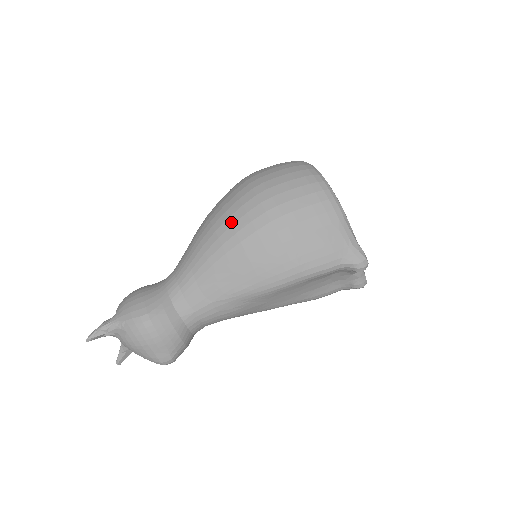
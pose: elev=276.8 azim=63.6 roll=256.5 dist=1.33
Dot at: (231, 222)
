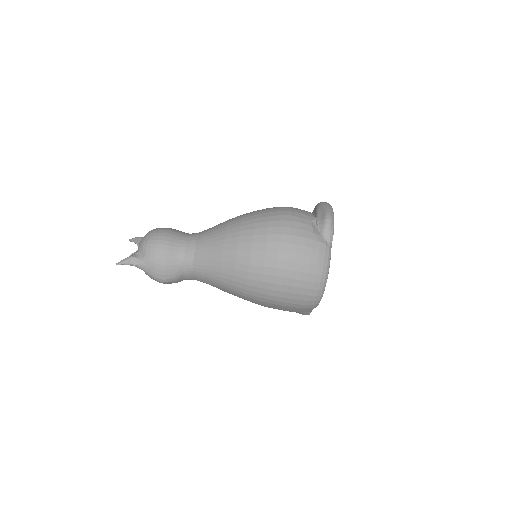
Dot at: (247, 283)
